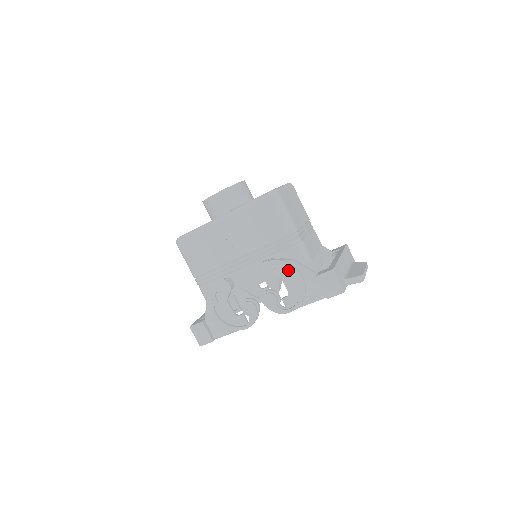
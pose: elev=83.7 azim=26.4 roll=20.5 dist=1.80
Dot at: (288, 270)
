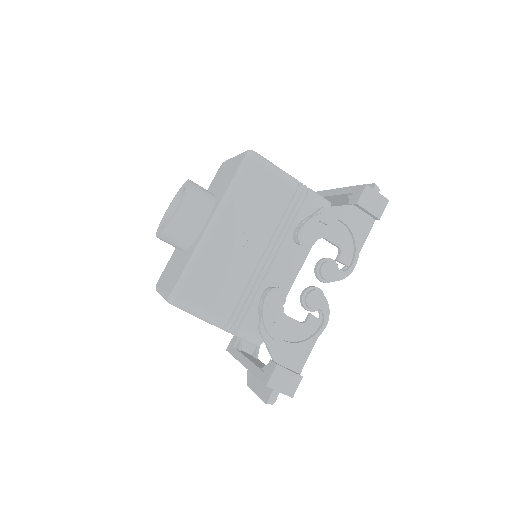
Dot at: (327, 221)
